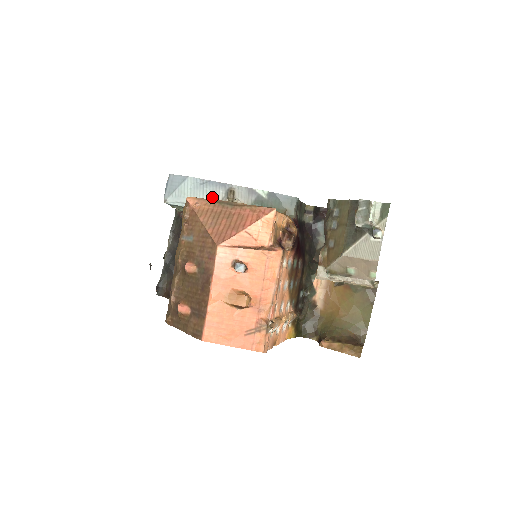
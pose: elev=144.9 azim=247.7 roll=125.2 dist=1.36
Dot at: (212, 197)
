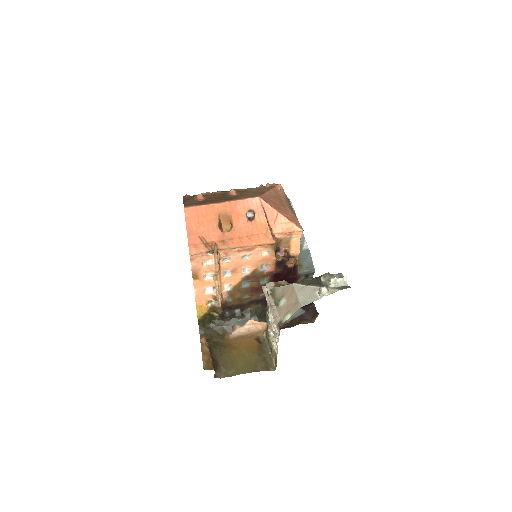
Dot at: occluded
